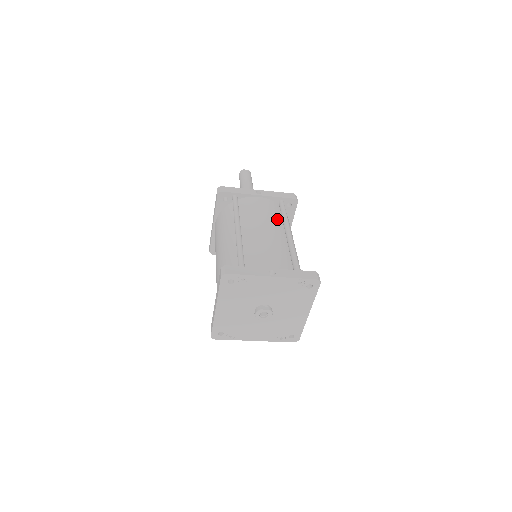
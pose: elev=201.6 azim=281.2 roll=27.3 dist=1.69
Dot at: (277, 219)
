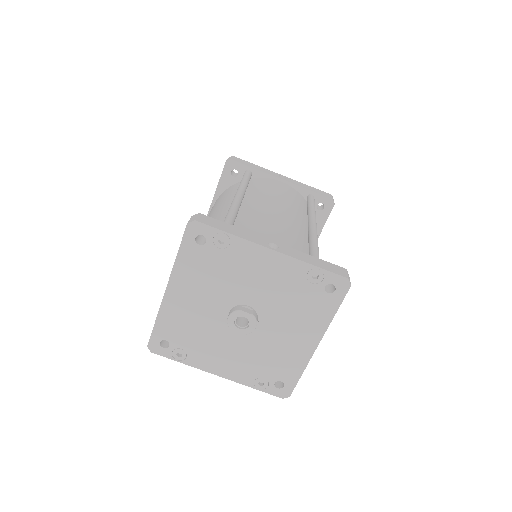
Dot at: (300, 208)
